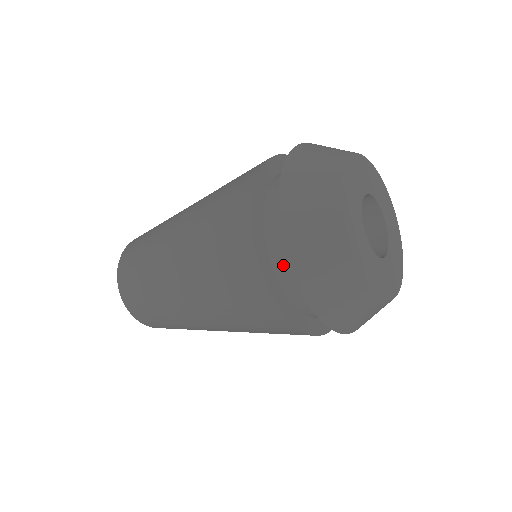
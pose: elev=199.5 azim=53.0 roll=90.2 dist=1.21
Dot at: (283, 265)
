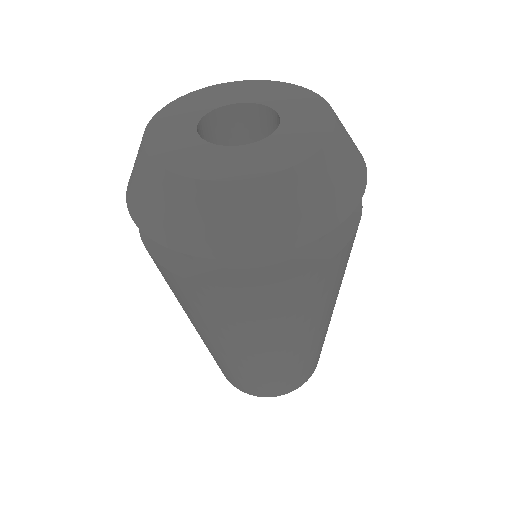
Dot at: occluded
